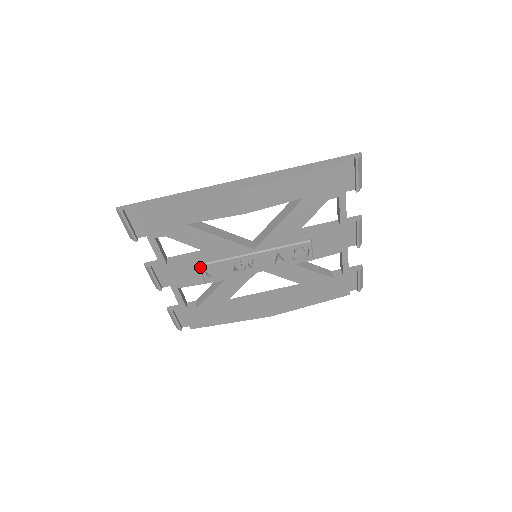
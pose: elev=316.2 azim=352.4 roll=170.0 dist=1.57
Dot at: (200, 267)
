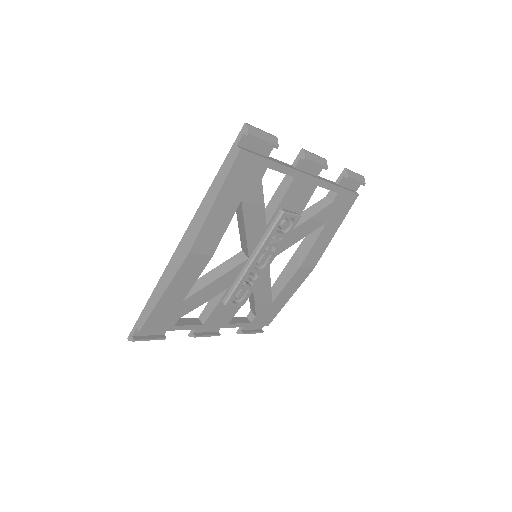
Dot at: occluded
